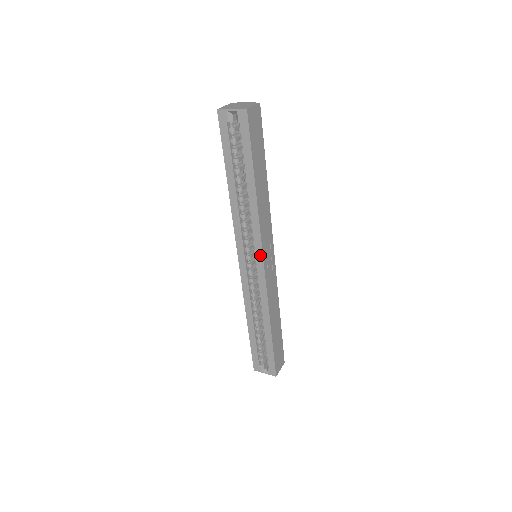
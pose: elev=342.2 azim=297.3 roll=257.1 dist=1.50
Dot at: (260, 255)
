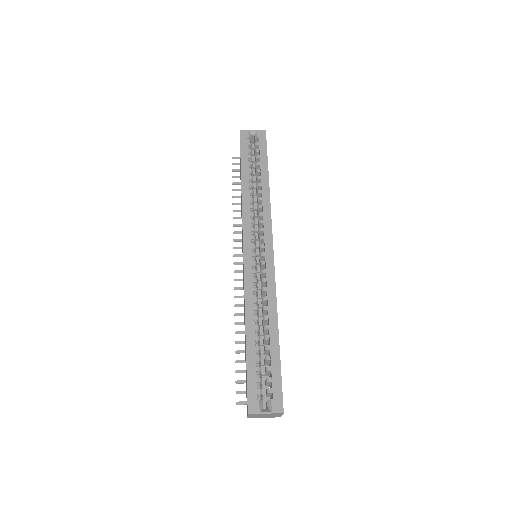
Dot at: (269, 239)
